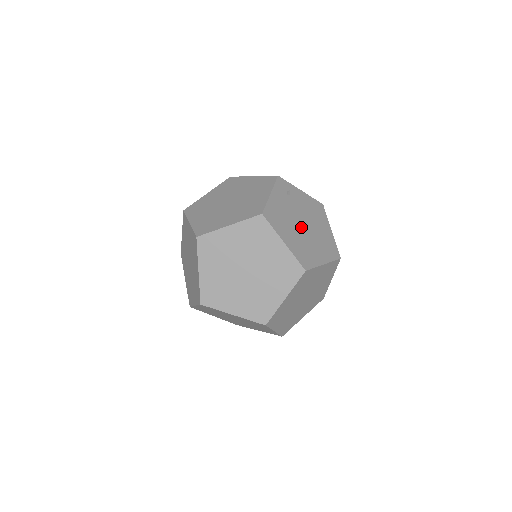
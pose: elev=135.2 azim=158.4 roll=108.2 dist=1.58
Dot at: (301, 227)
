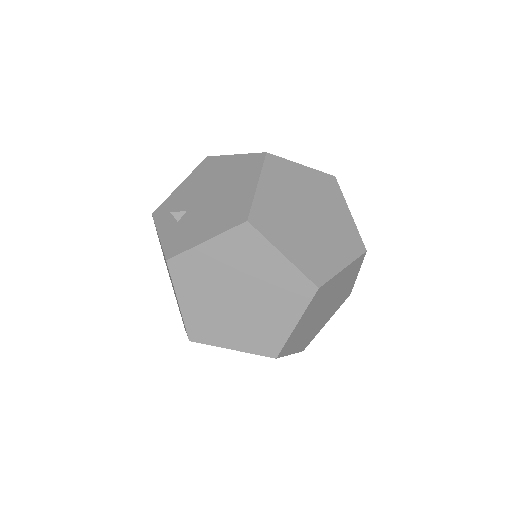
Dot at: occluded
